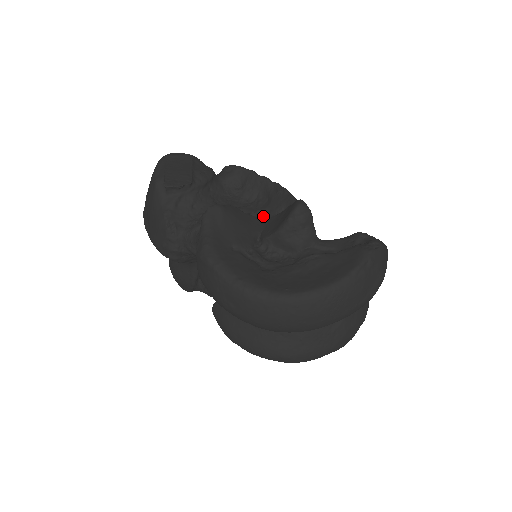
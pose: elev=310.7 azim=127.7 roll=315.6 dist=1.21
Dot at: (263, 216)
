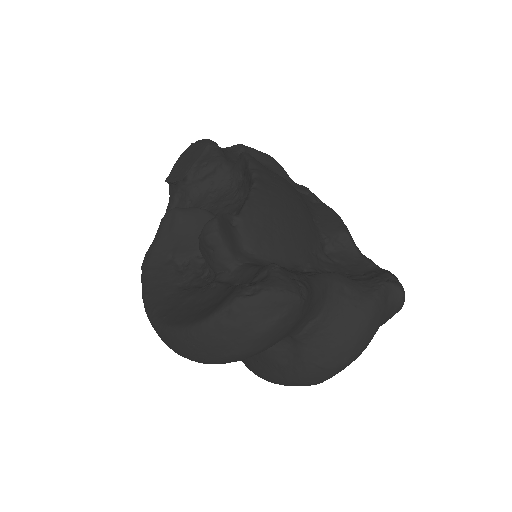
Dot at: occluded
